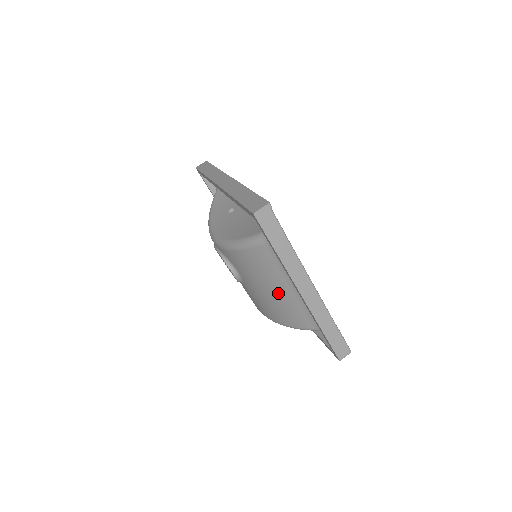
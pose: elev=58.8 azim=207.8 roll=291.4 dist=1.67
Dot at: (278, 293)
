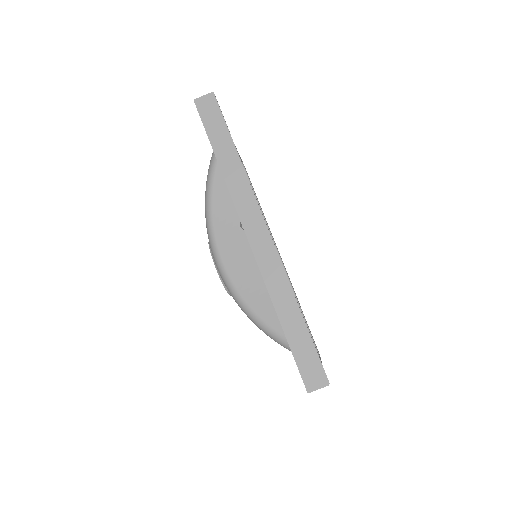
Dot at: occluded
